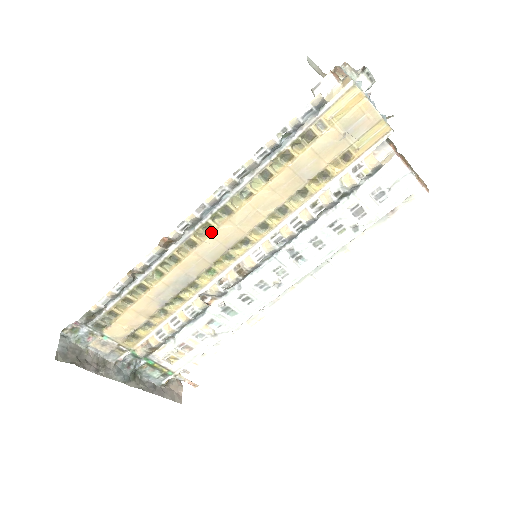
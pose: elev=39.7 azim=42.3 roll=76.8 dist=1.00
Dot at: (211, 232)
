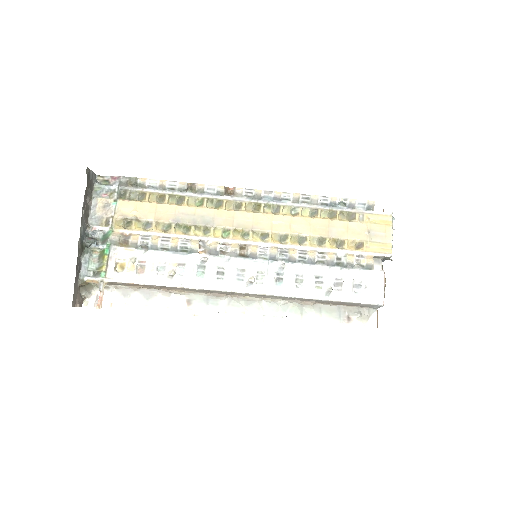
Dot at: (255, 212)
